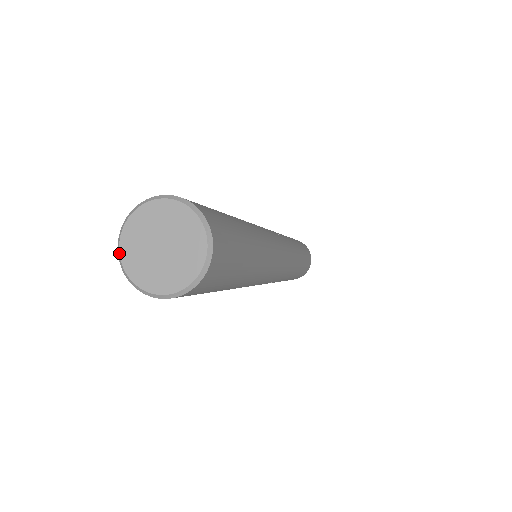
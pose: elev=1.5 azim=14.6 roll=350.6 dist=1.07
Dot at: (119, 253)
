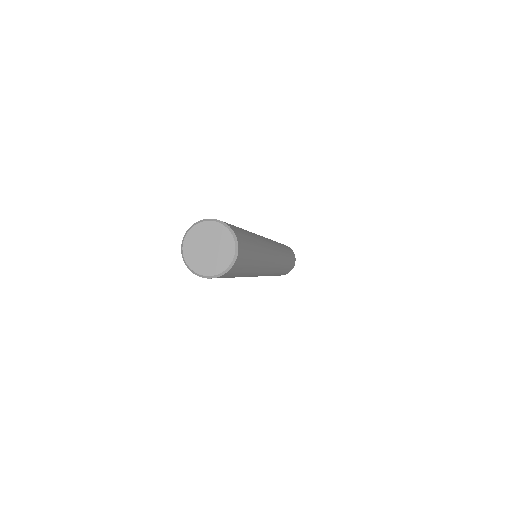
Dot at: (192, 270)
